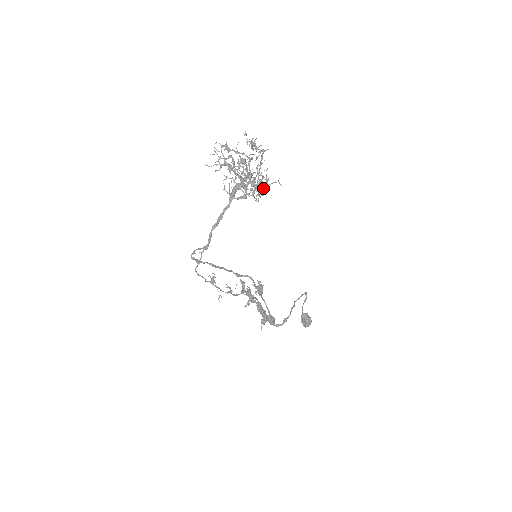
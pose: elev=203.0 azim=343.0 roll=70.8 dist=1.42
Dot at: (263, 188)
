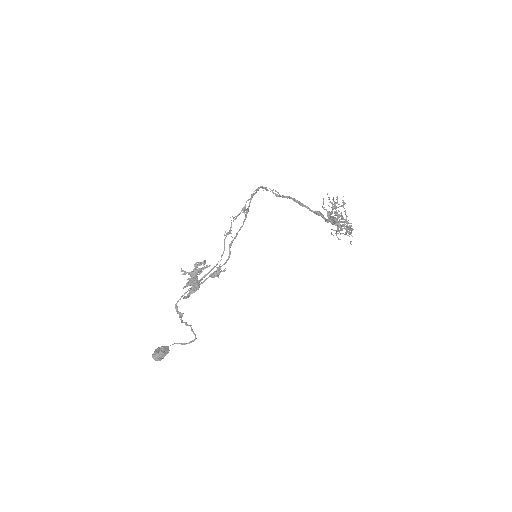
Dot at: occluded
